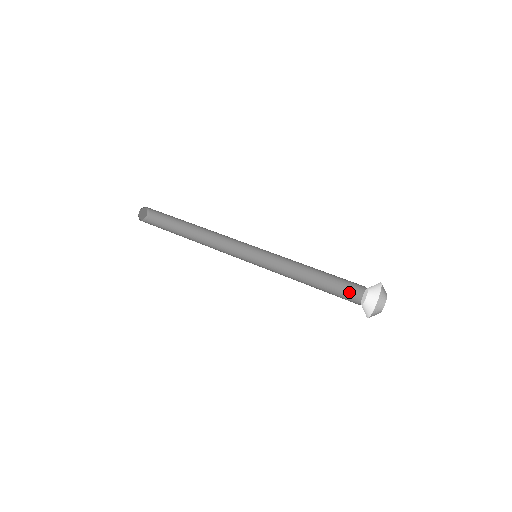
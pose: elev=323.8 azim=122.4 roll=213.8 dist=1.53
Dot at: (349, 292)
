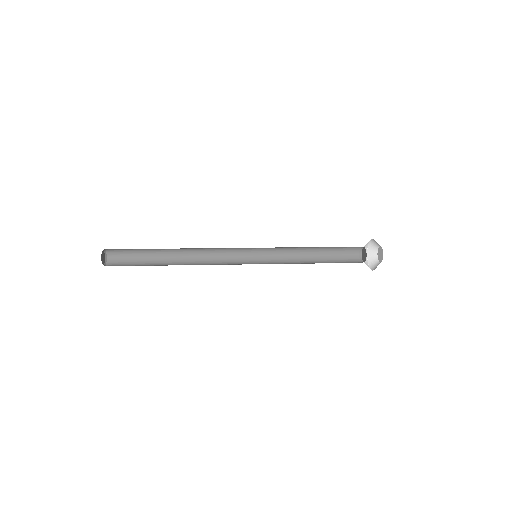
Dot at: (347, 256)
